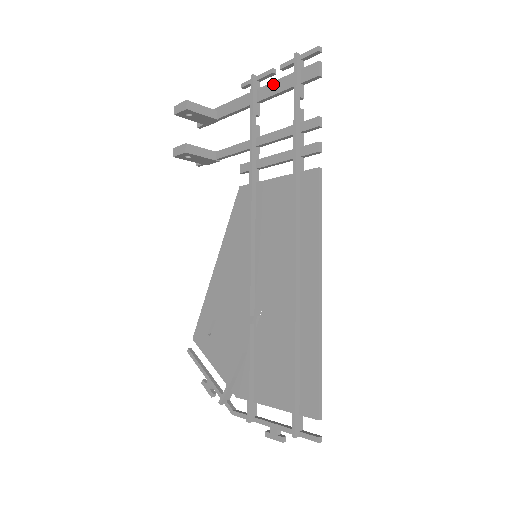
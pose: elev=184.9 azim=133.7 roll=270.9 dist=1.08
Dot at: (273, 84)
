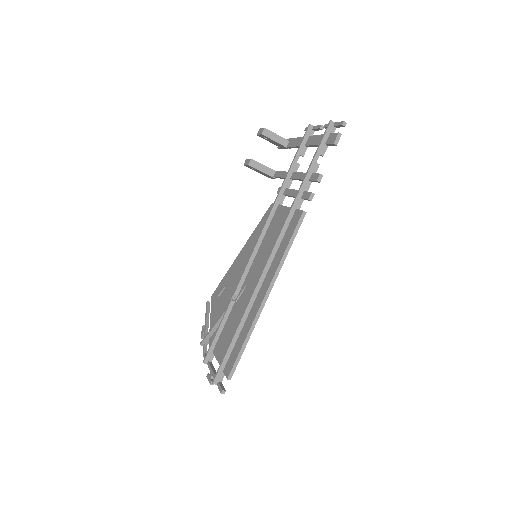
Dot at: (316, 137)
